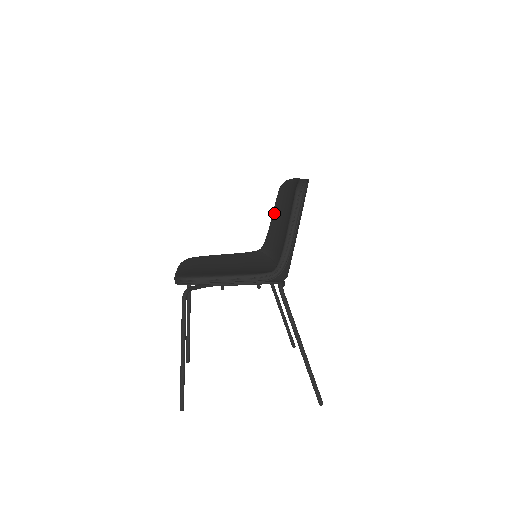
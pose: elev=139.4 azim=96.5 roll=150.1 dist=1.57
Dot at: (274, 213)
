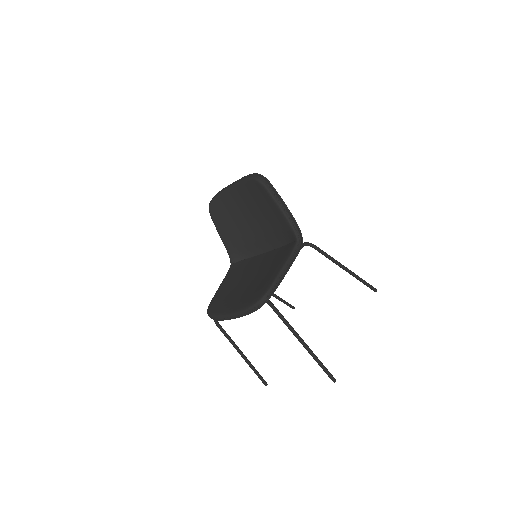
Dot at: (220, 229)
